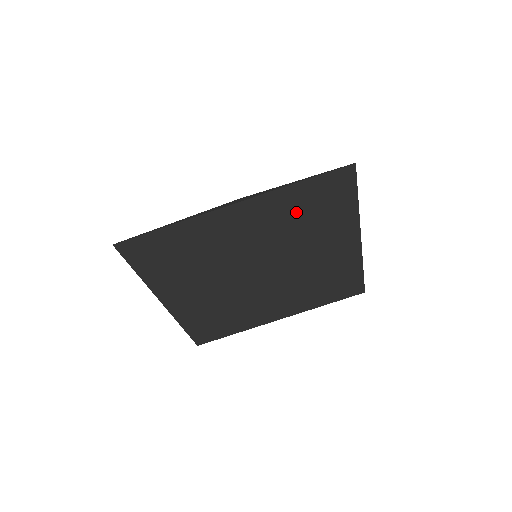
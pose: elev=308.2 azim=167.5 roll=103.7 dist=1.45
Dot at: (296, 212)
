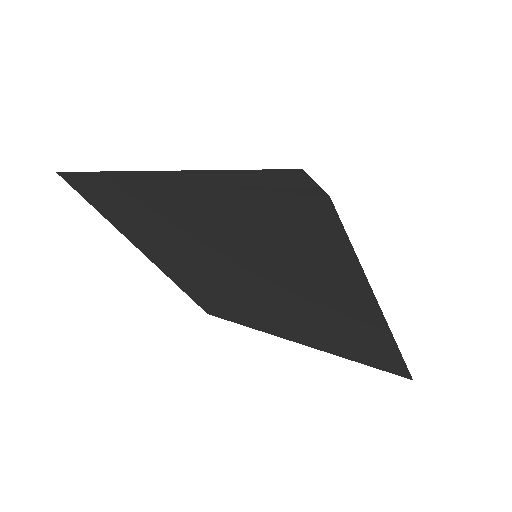
Dot at: (257, 230)
